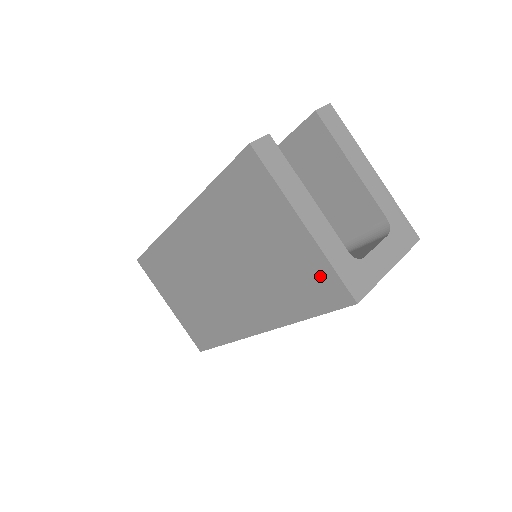
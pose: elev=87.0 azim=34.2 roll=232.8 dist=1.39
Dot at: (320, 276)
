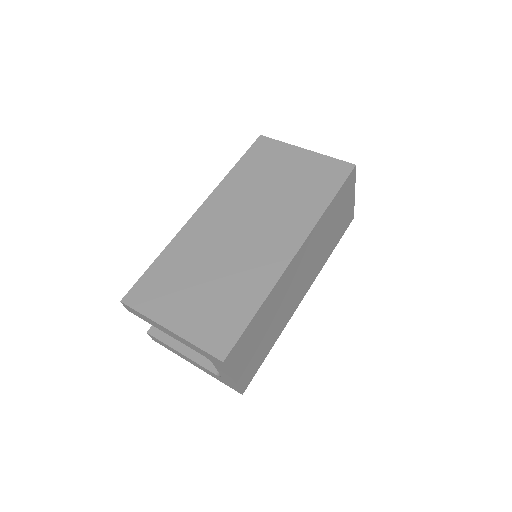
Dot at: (327, 167)
